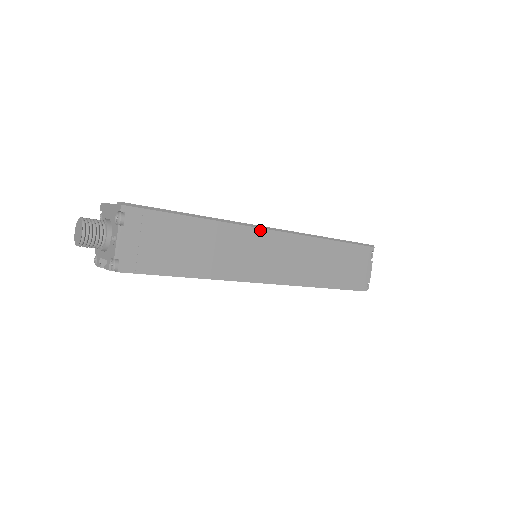
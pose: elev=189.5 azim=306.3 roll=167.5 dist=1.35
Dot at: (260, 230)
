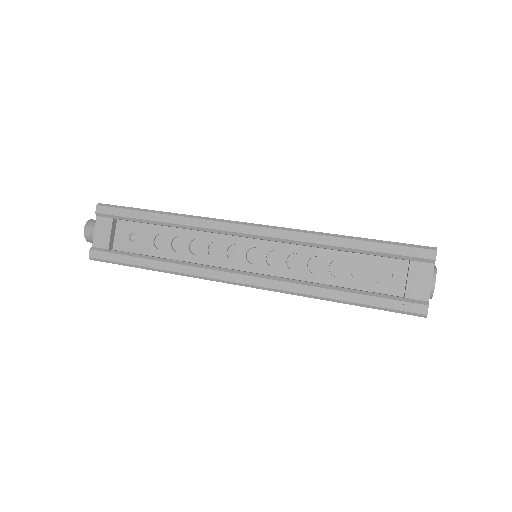
Dot at: (223, 282)
